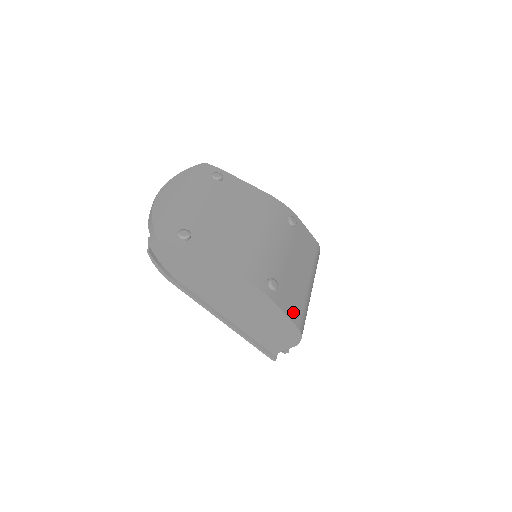
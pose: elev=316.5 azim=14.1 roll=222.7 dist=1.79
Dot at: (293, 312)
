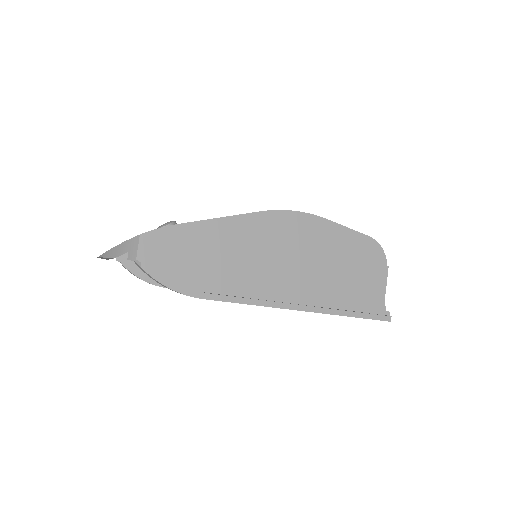
Dot at: occluded
